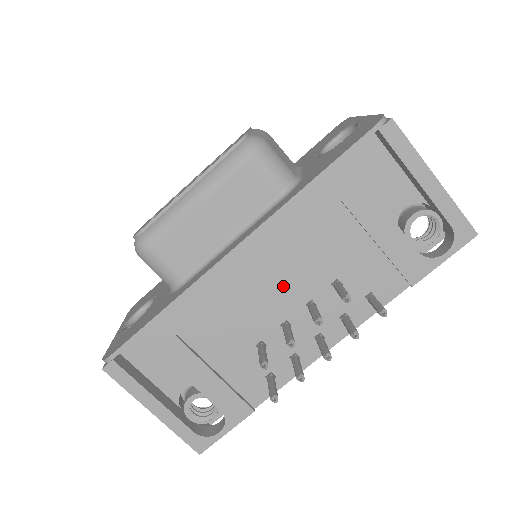
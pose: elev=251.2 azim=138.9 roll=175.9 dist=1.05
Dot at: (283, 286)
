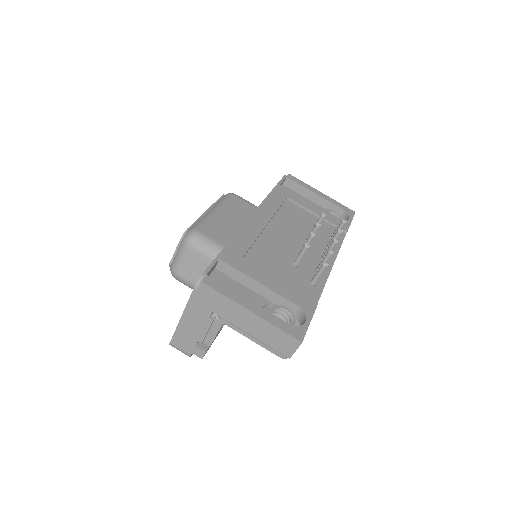
Dot at: (287, 234)
